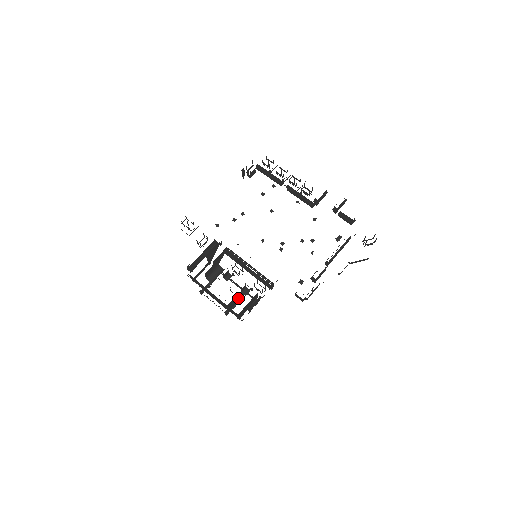
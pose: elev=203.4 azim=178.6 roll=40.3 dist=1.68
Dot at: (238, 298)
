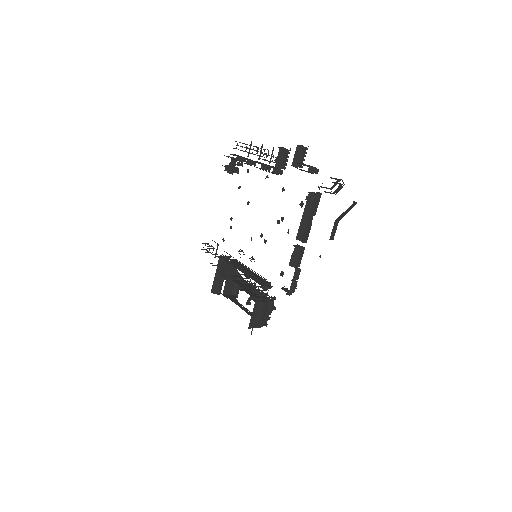
Dot at: occluded
